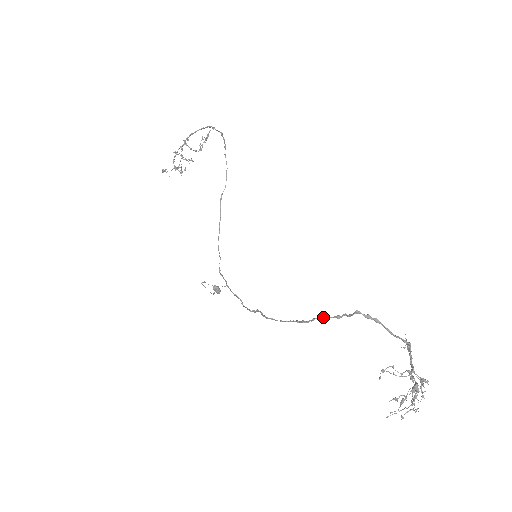
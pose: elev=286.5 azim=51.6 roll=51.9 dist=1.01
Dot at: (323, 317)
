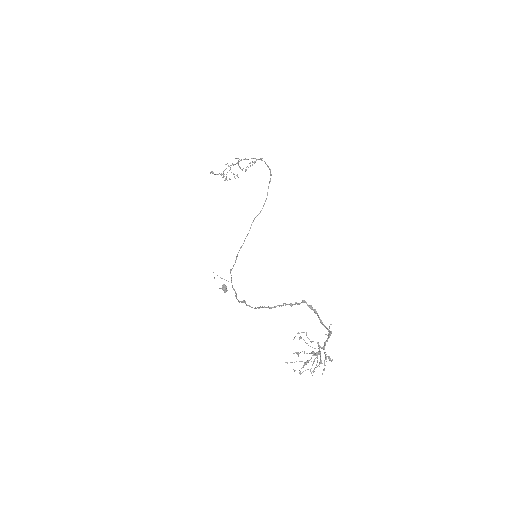
Dot at: (282, 305)
